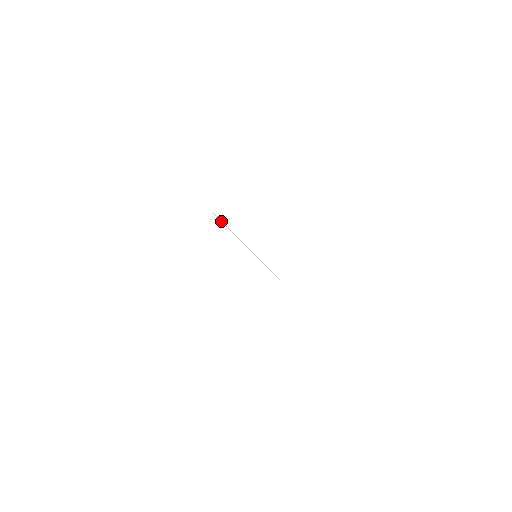
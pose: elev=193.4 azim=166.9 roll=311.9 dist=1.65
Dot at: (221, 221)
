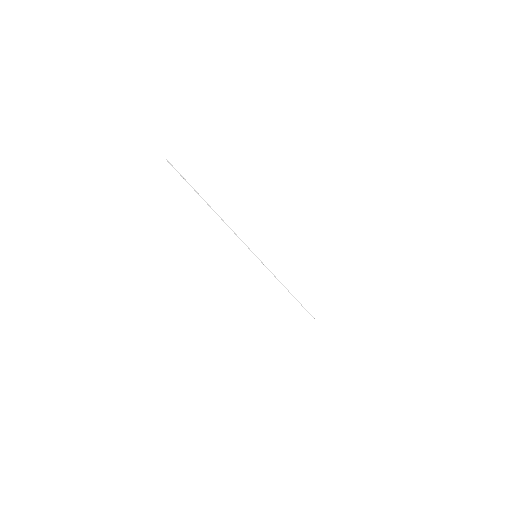
Dot at: (181, 176)
